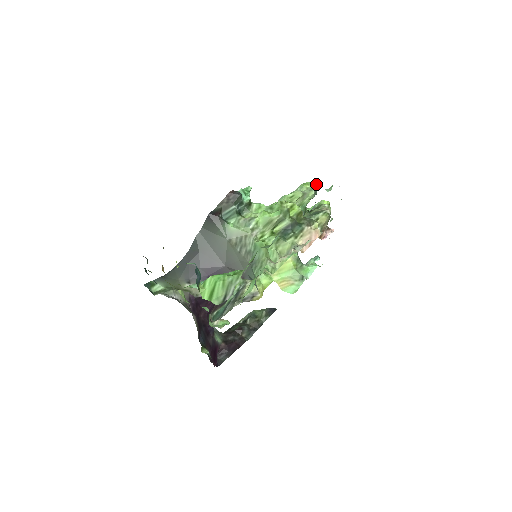
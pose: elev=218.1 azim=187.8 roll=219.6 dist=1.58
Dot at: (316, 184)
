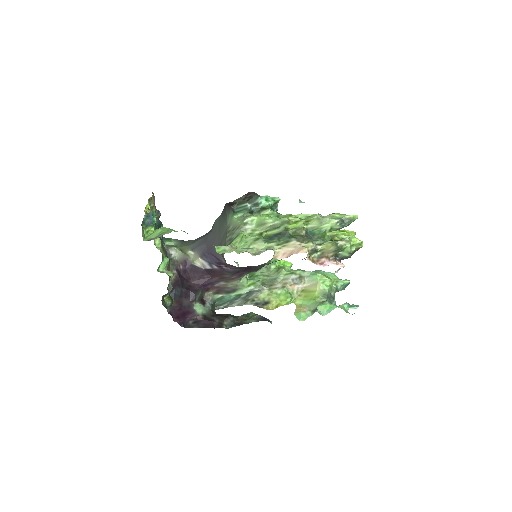
Dot at: (347, 217)
